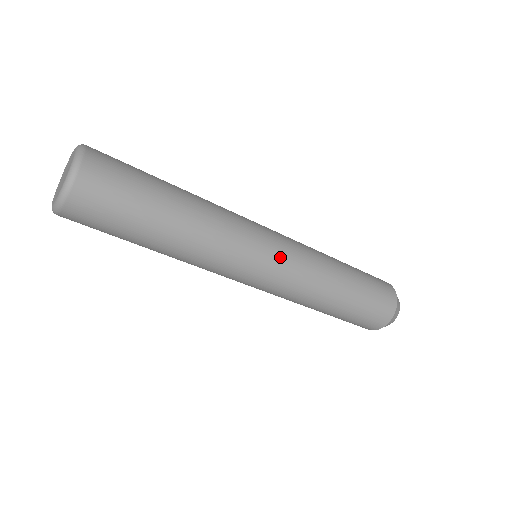
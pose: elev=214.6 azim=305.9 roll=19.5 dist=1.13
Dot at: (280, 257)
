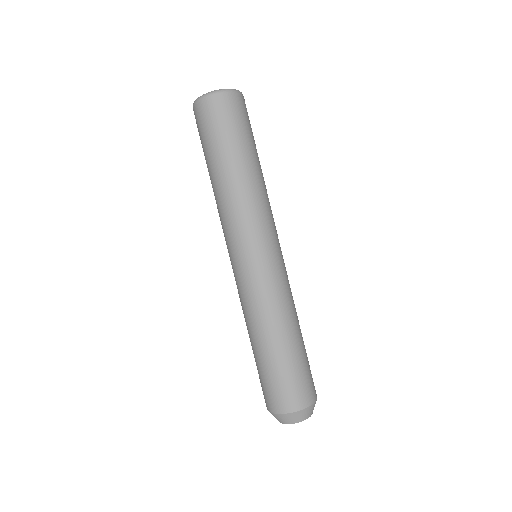
Dot at: (263, 263)
